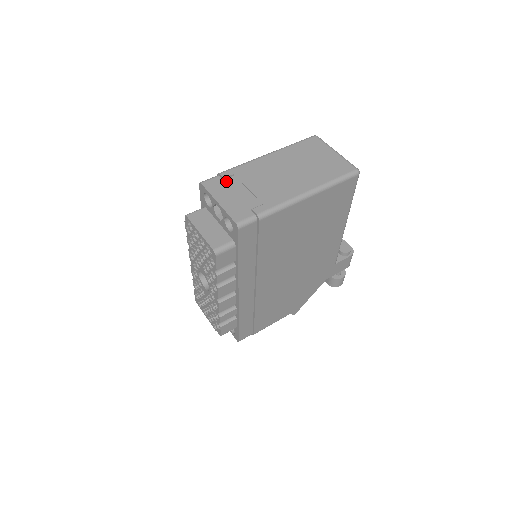
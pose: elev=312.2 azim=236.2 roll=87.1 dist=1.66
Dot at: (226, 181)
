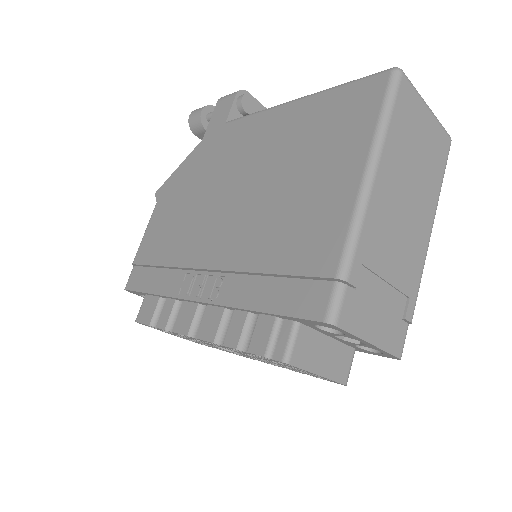
Dot at: (360, 290)
